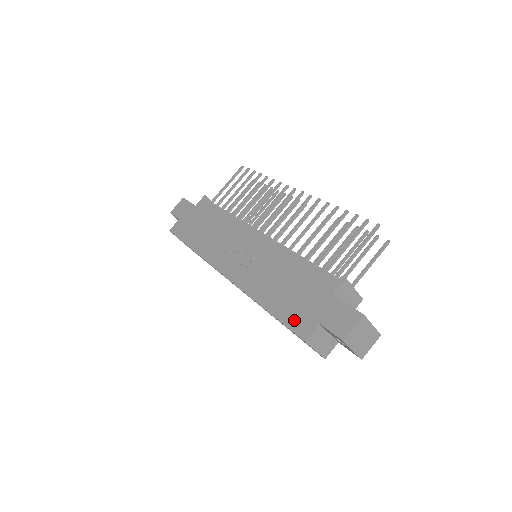
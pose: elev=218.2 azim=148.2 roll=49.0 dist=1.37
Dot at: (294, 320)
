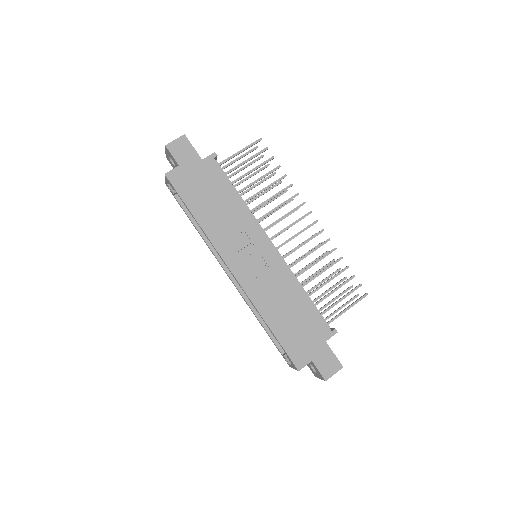
Dot at: (293, 350)
